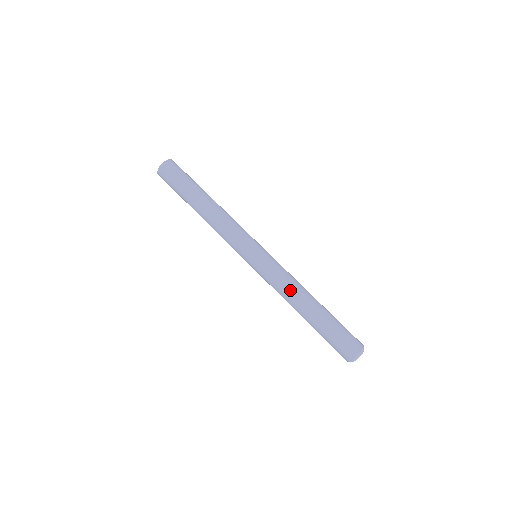
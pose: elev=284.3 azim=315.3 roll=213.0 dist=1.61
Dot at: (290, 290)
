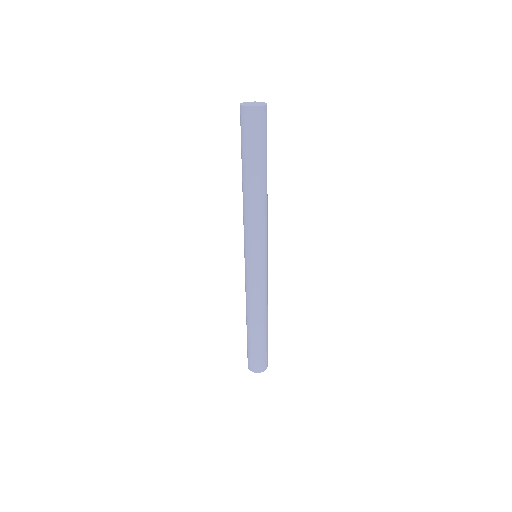
Dot at: (247, 303)
